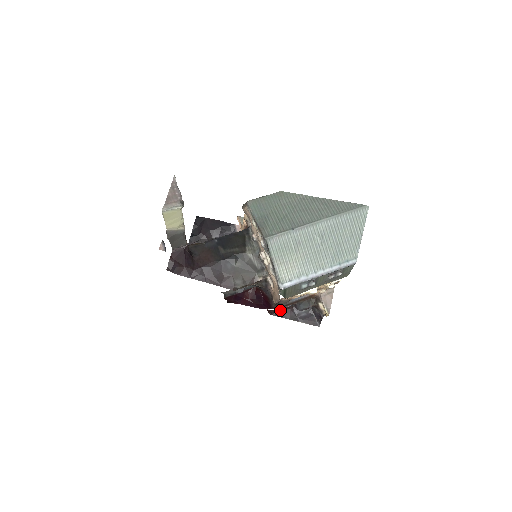
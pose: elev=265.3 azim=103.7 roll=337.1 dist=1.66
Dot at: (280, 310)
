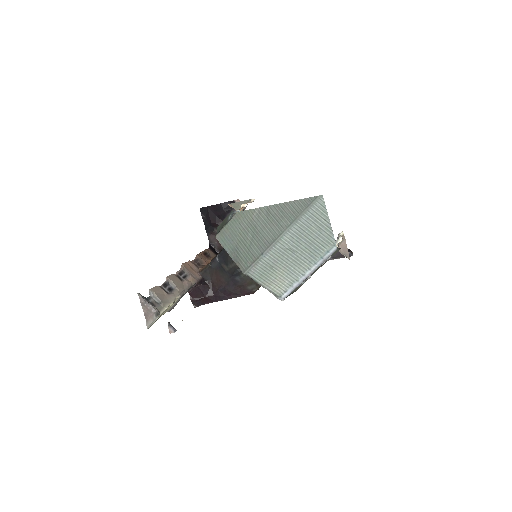
Dot at: occluded
